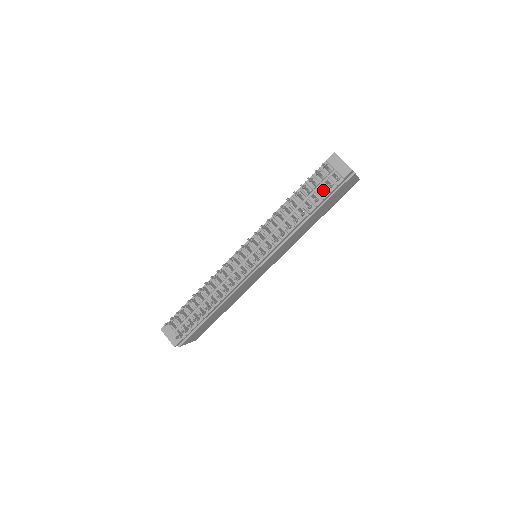
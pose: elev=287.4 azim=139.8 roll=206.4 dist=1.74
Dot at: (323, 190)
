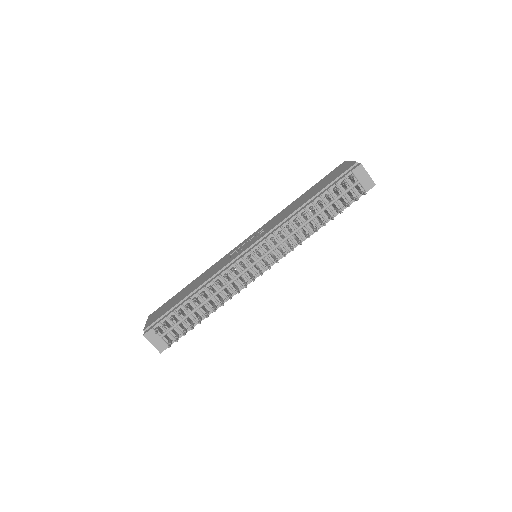
Dot at: occluded
